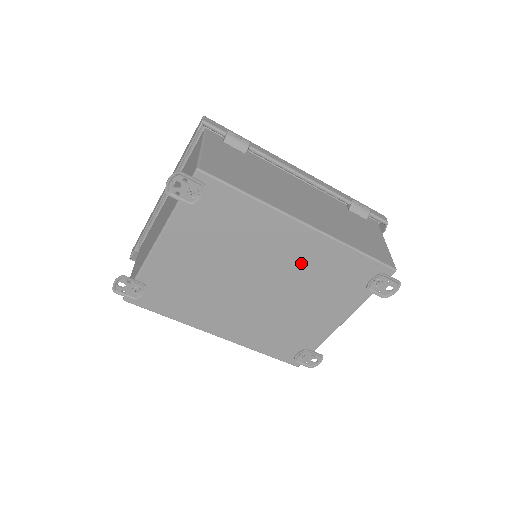
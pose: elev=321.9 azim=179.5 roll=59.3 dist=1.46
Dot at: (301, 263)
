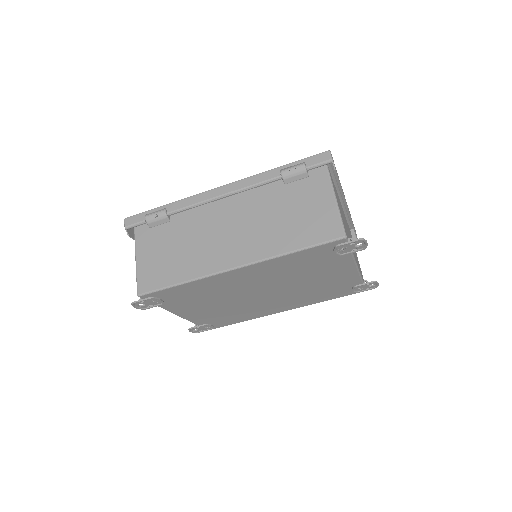
Dot at: (269, 276)
